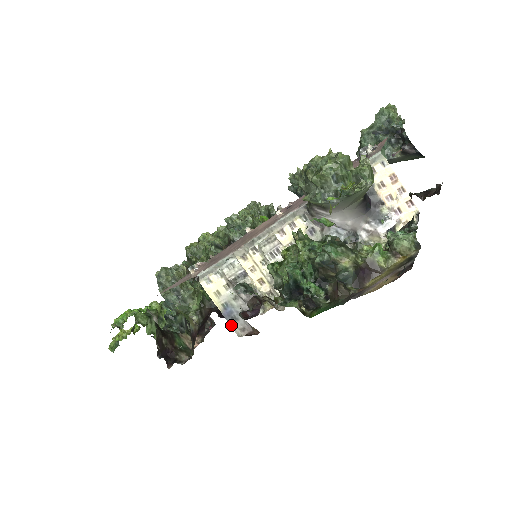
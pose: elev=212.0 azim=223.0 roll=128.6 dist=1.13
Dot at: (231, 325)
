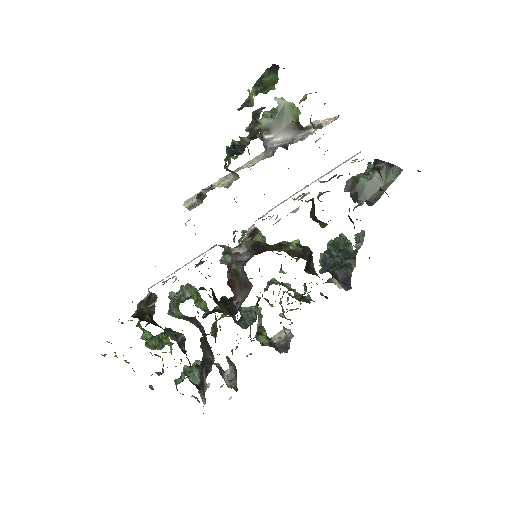
Dot at: (189, 209)
